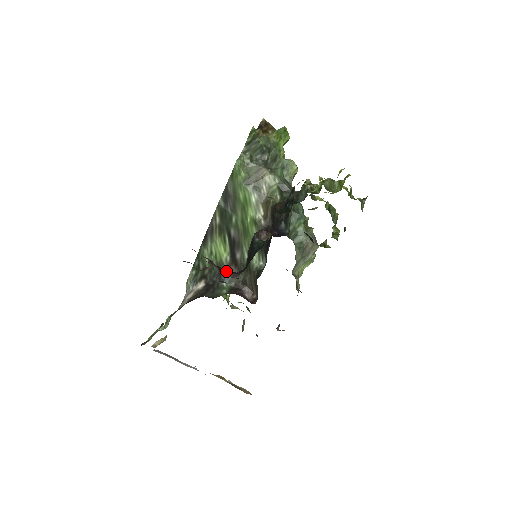
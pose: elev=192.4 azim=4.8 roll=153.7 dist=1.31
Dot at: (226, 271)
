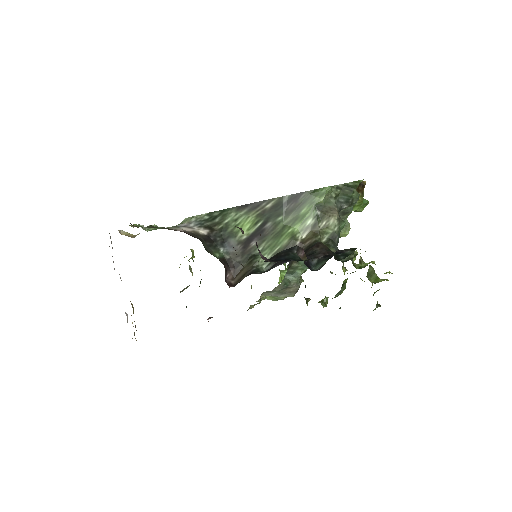
Dot at: occluded
